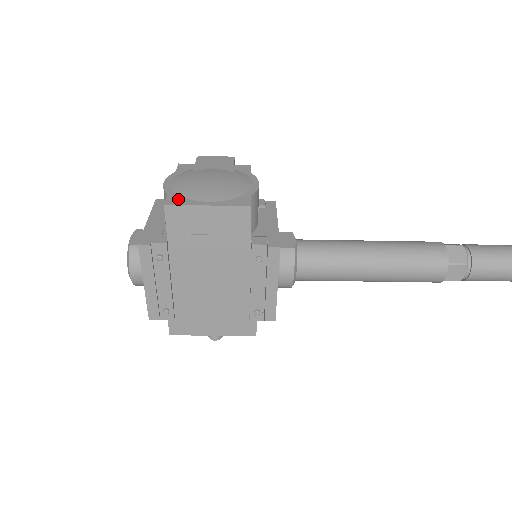
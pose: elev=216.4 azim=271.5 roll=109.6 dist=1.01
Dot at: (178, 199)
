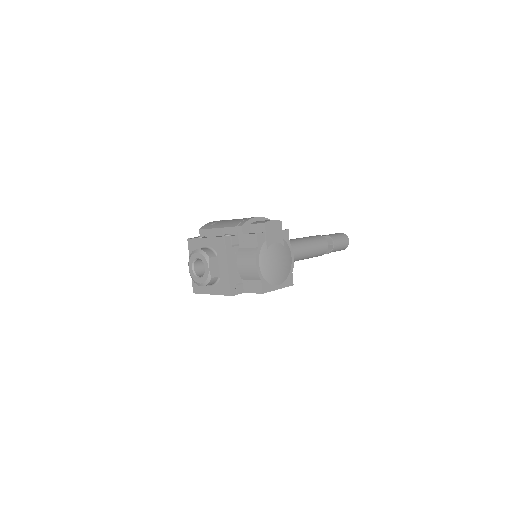
Dot at: (267, 286)
